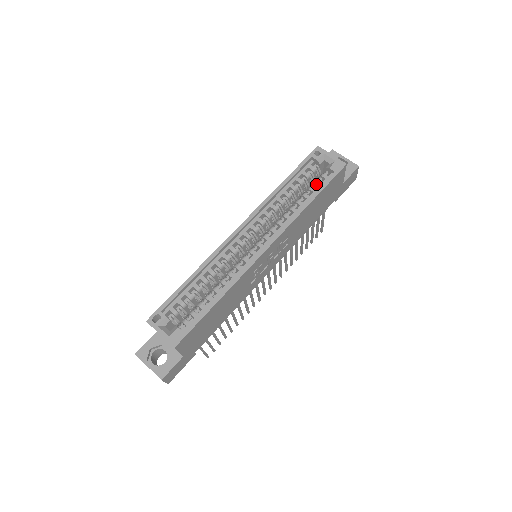
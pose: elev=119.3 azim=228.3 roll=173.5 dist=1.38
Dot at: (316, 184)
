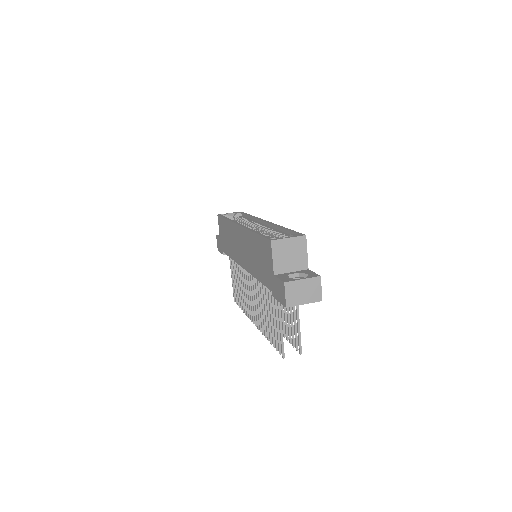
Dot at: occluded
